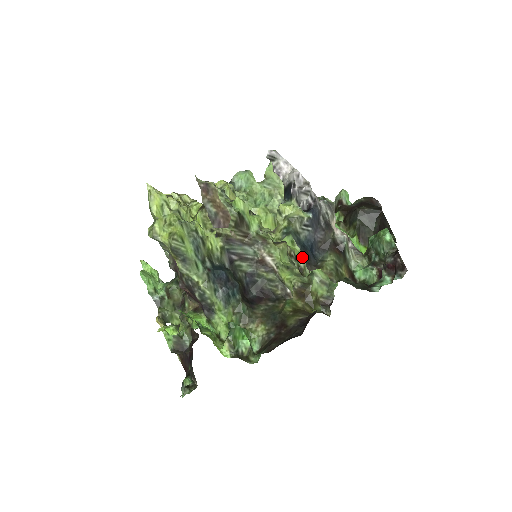
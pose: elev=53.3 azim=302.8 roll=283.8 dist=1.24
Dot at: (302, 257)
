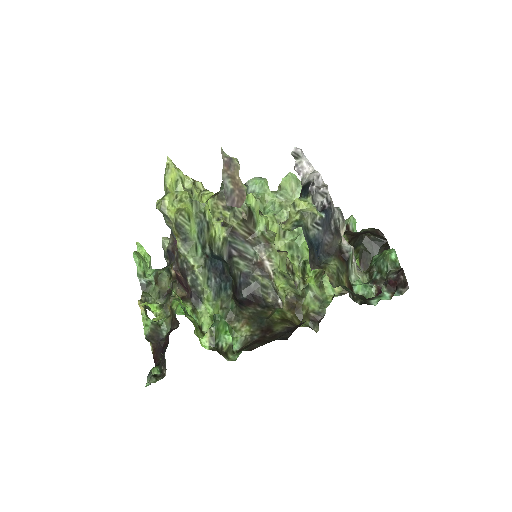
Dot at: (298, 274)
